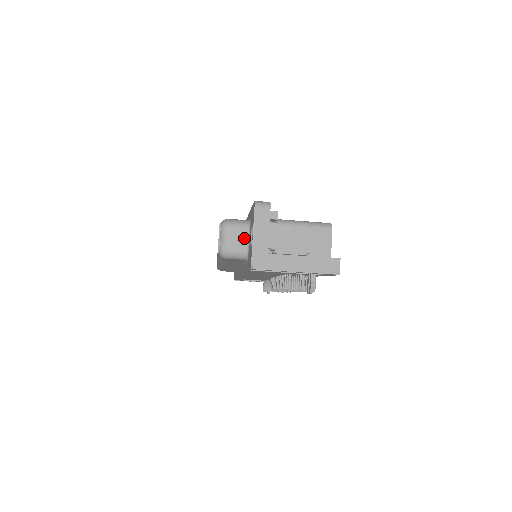
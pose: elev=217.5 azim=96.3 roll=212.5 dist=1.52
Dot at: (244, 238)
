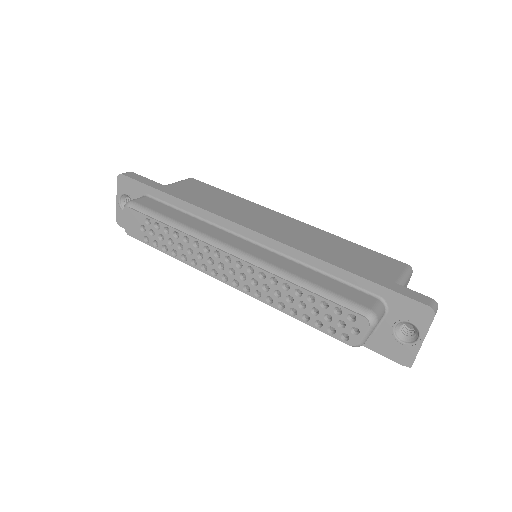
Dot at: (378, 323)
